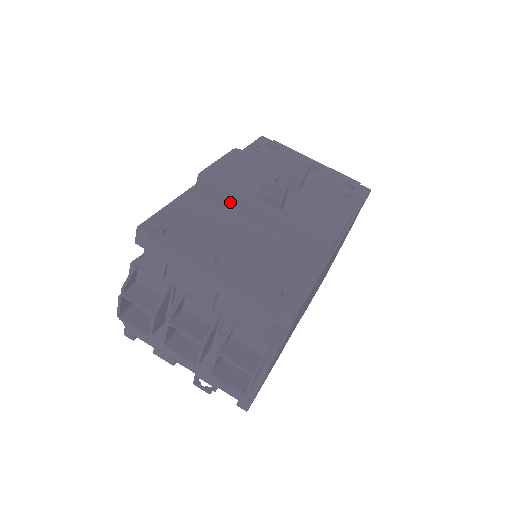
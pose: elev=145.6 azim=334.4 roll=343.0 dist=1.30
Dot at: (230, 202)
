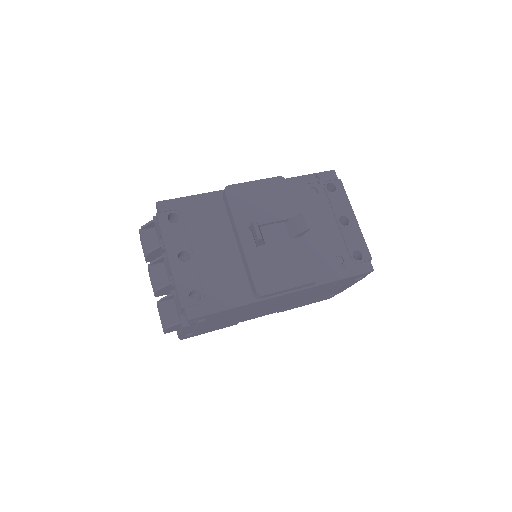
Dot at: (231, 218)
